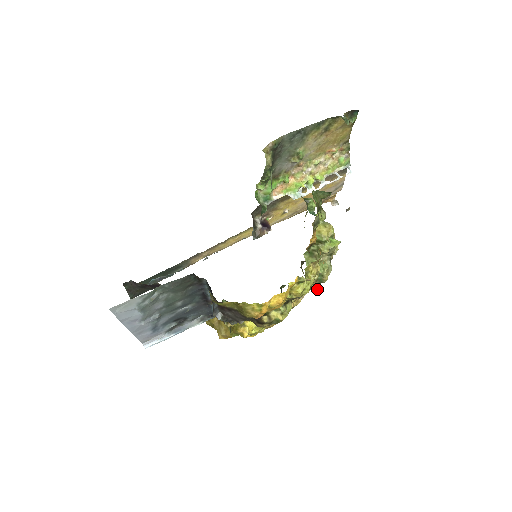
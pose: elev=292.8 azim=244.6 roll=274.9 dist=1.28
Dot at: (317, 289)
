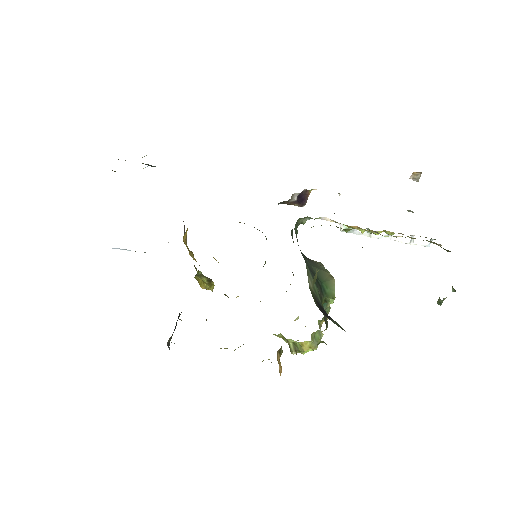
Dot at: occluded
